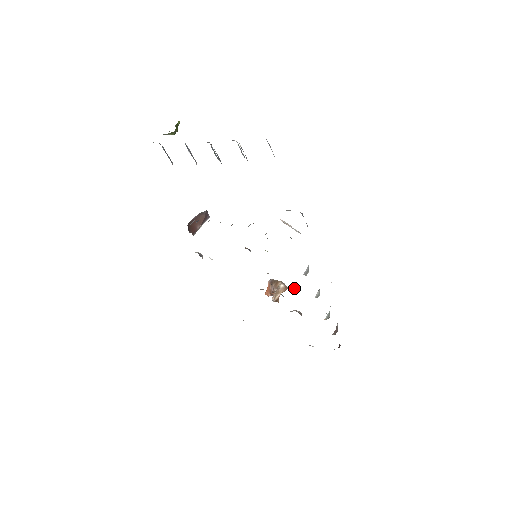
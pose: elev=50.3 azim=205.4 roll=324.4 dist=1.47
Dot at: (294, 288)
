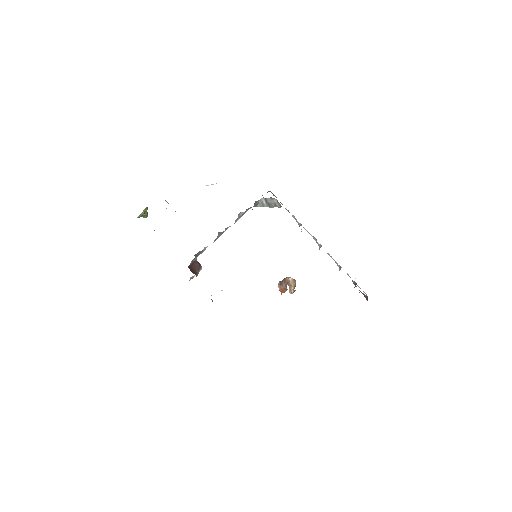
Dot at: occluded
